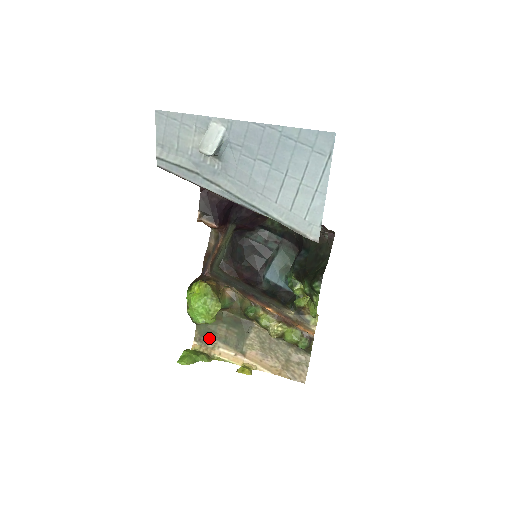
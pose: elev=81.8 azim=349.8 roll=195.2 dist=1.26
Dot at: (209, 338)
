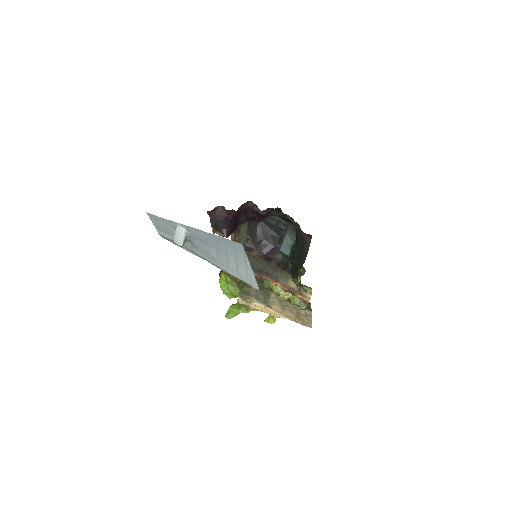
Dot at: (247, 296)
